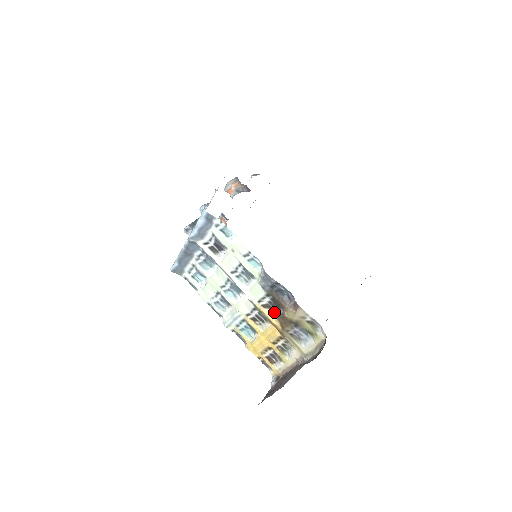
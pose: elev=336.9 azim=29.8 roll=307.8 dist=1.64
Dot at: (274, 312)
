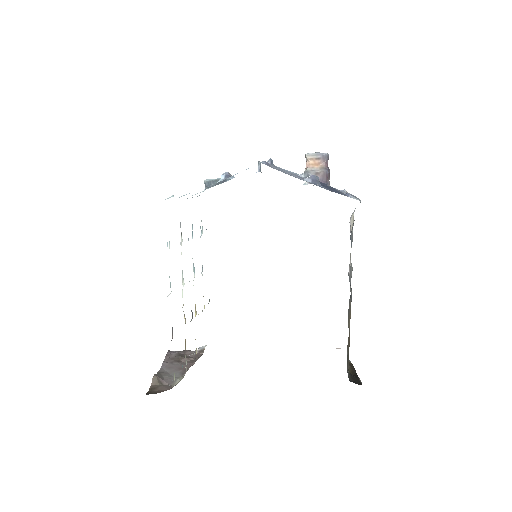
Dot at: occluded
